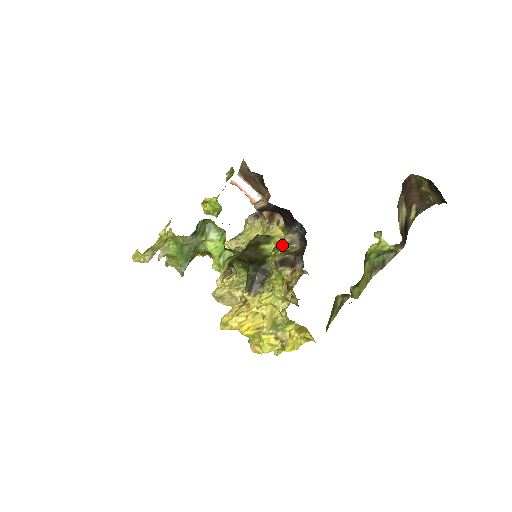
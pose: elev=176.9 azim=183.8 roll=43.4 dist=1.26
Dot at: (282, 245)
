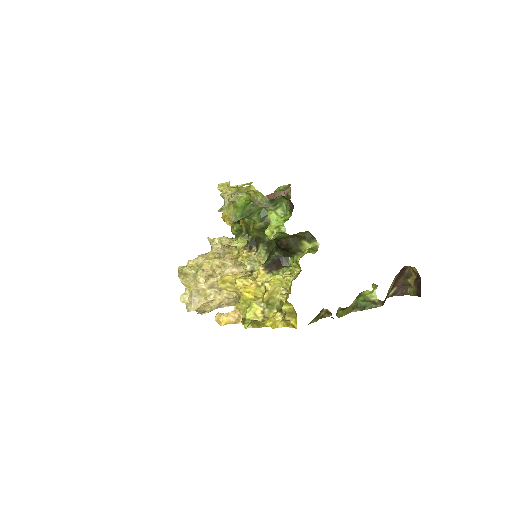
Dot at: occluded
